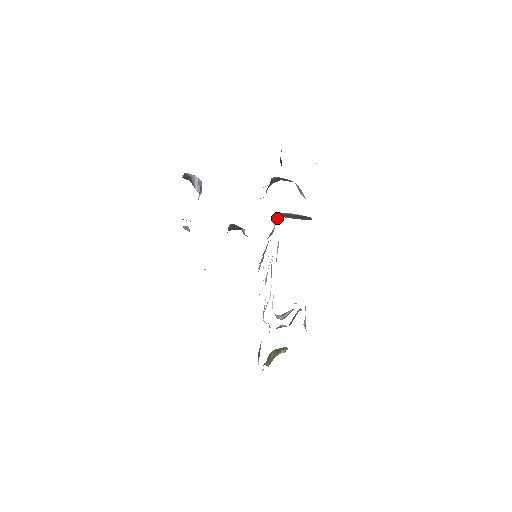
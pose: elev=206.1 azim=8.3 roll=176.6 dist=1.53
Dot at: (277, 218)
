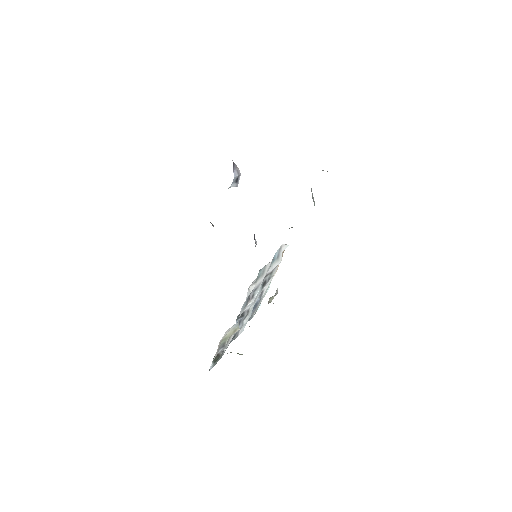
Dot at: occluded
